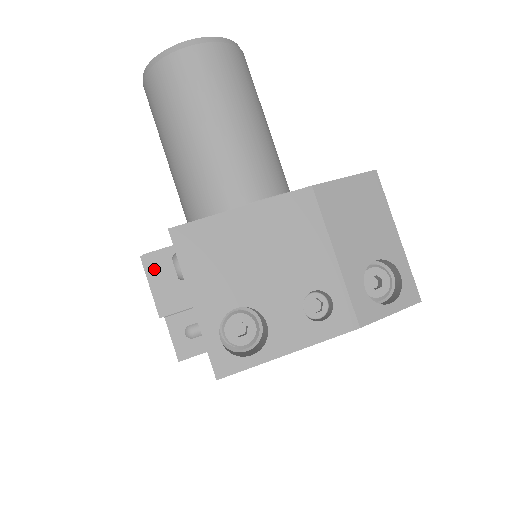
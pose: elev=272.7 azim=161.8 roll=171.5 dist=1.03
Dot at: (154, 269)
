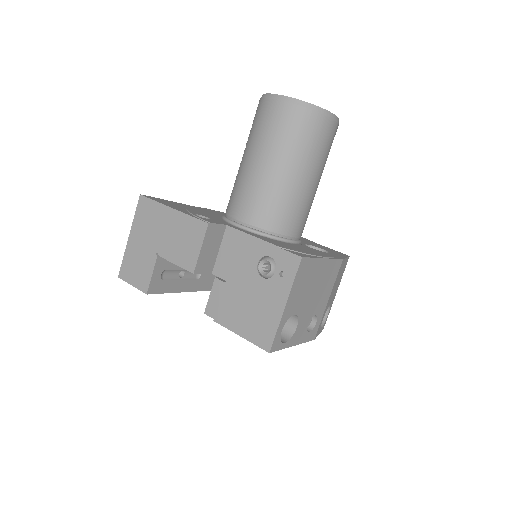
Dot at: (210, 237)
